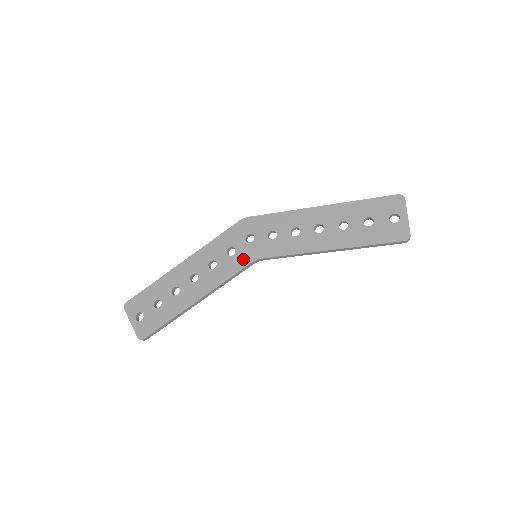
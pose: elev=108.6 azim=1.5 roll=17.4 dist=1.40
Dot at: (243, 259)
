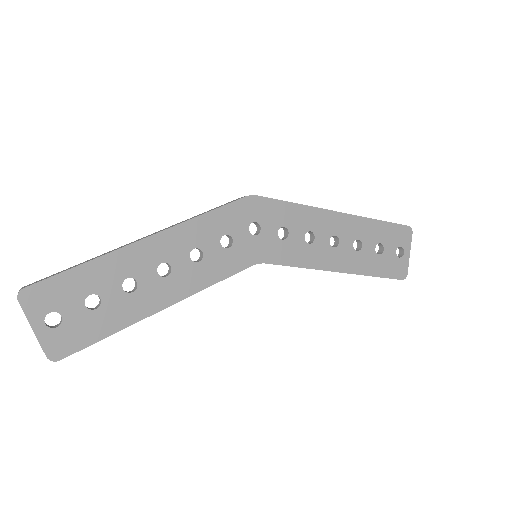
Dot at: (242, 258)
